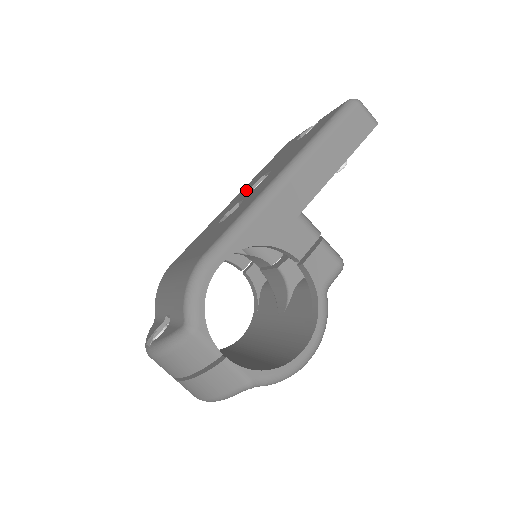
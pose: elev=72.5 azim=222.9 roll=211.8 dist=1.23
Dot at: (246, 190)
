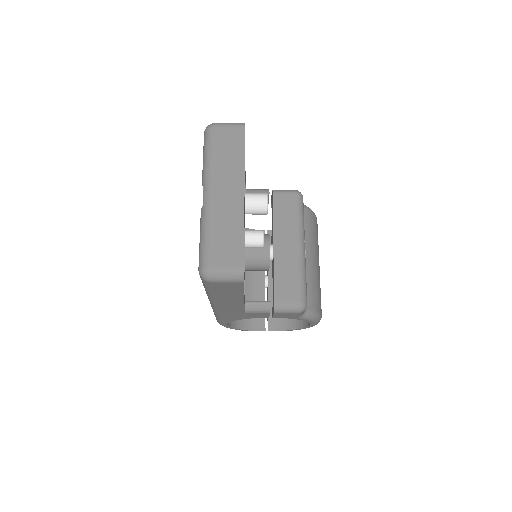
Dot at: occluded
